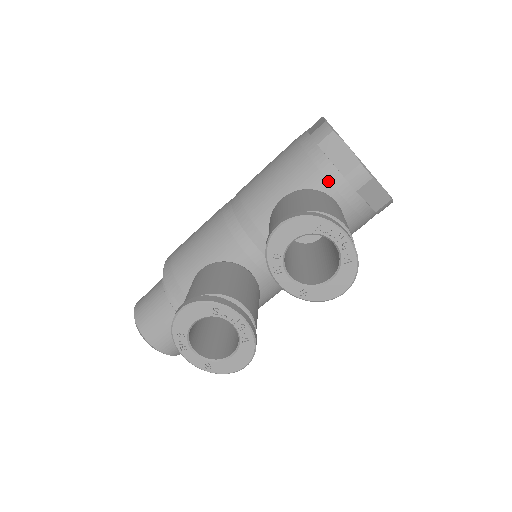
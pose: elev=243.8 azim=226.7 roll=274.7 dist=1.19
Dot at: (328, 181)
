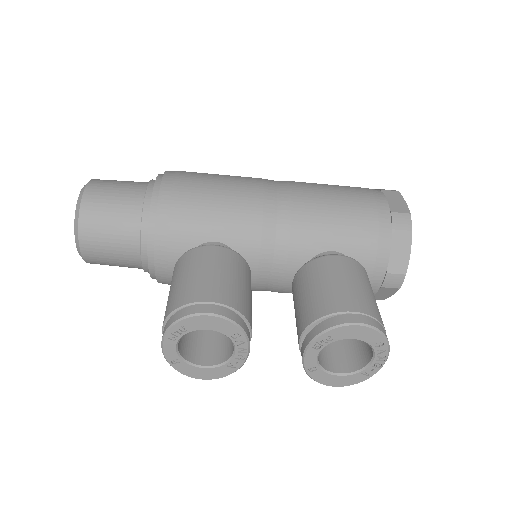
Dot at: (374, 265)
